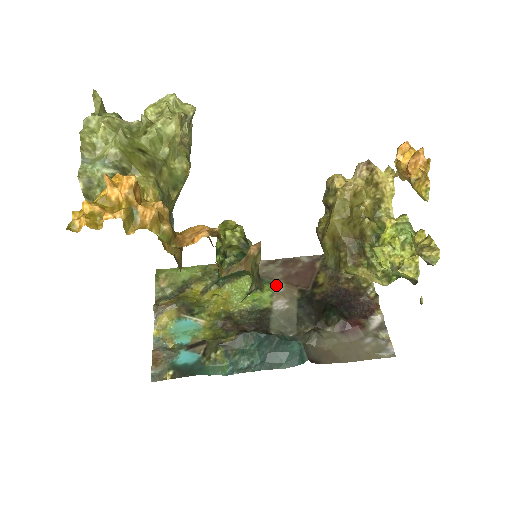
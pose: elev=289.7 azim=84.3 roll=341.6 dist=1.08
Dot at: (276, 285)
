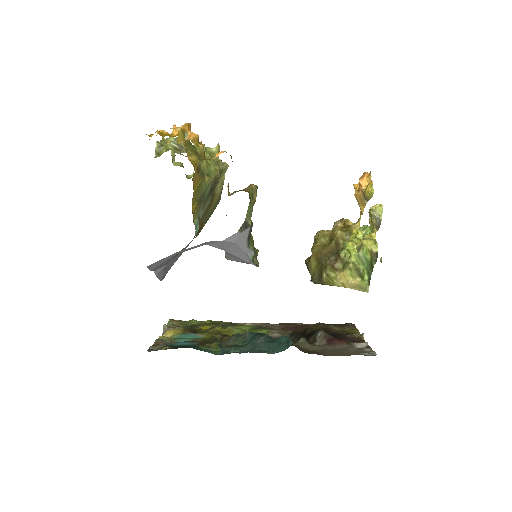
Dot at: (273, 329)
